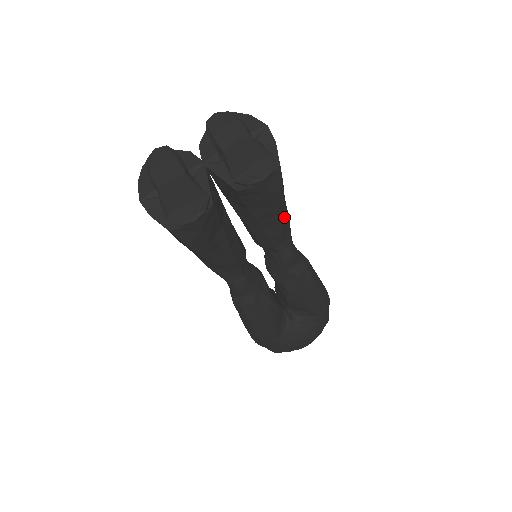
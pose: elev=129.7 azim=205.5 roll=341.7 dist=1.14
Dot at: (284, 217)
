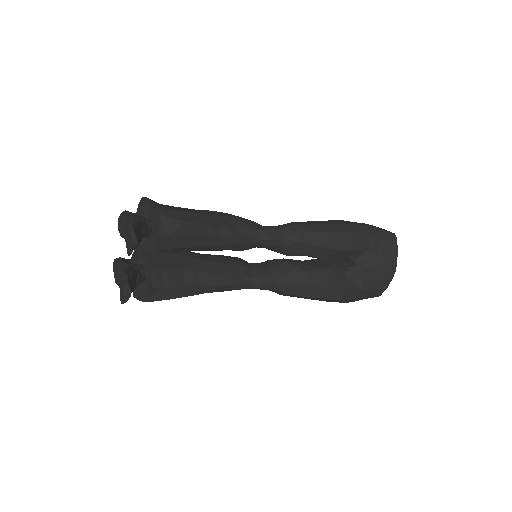
Dot at: (221, 227)
